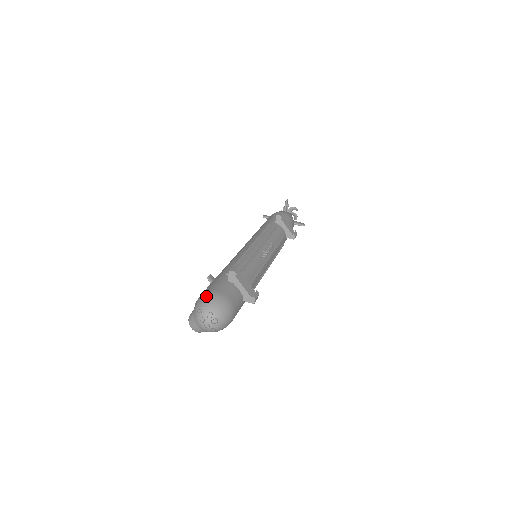
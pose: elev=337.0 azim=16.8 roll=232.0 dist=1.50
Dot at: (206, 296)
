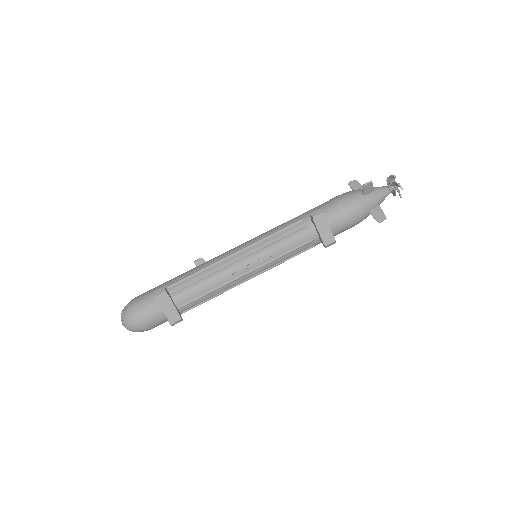
Dot at: (129, 305)
